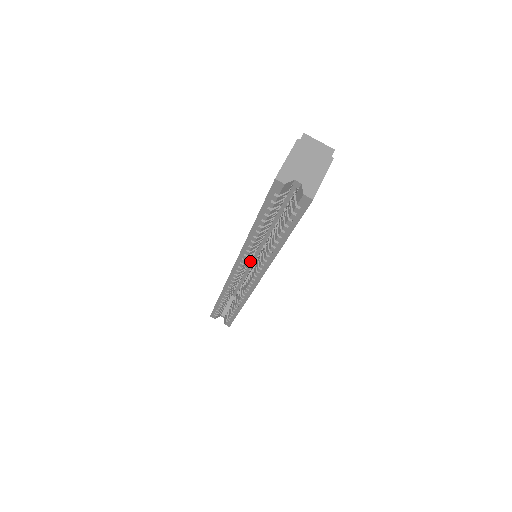
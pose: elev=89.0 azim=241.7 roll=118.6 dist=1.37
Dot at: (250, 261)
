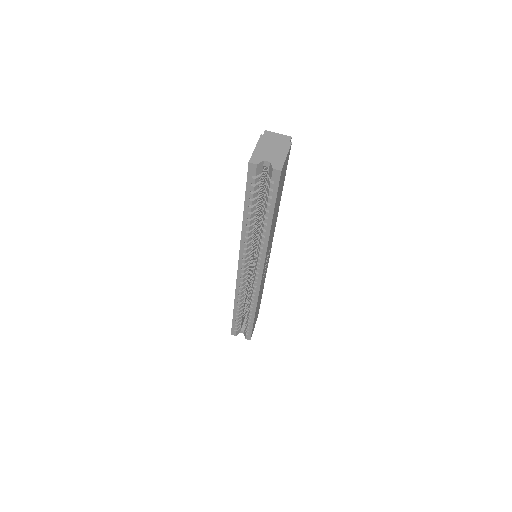
Dot at: (253, 264)
